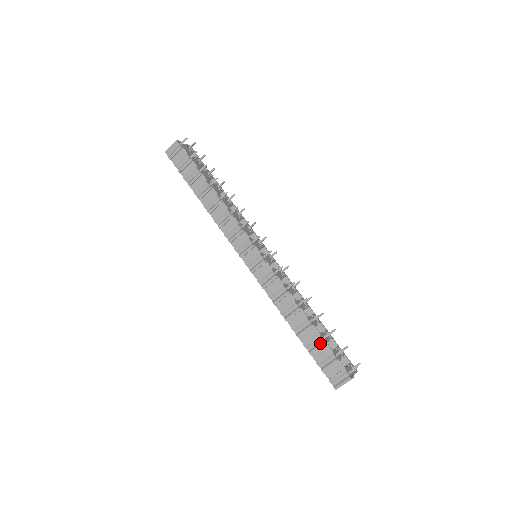
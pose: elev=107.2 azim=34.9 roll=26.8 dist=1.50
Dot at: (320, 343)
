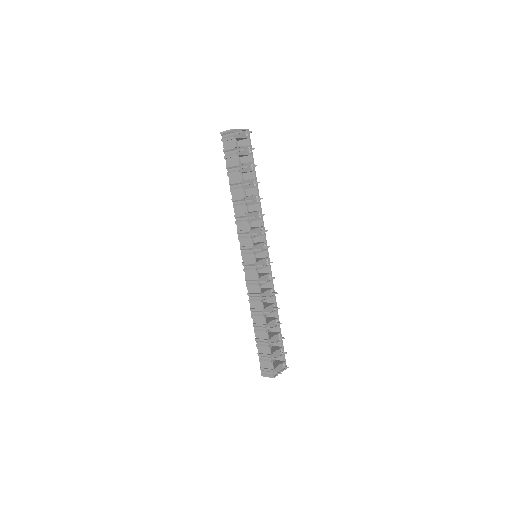
Dot at: (265, 345)
